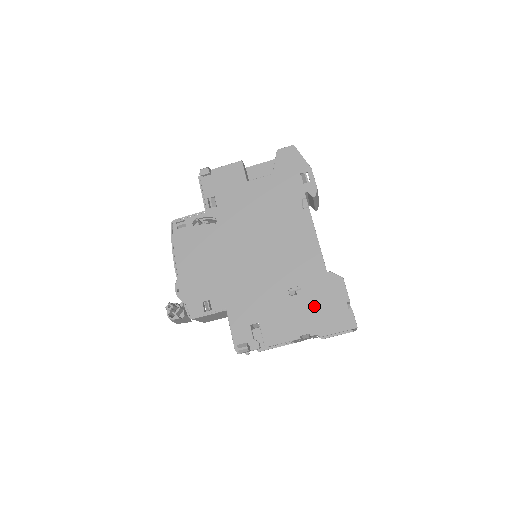
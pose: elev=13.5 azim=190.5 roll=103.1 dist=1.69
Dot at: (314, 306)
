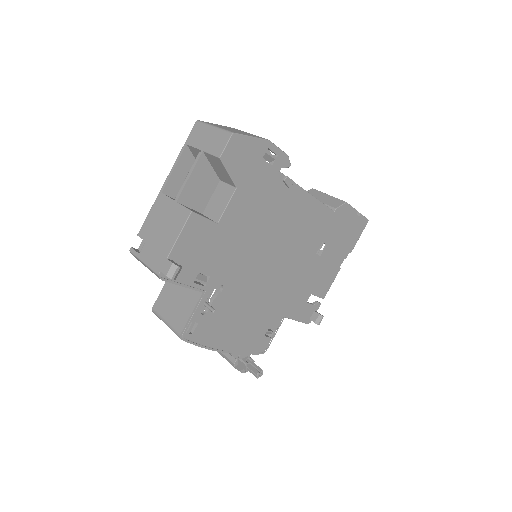
Dot at: (339, 242)
